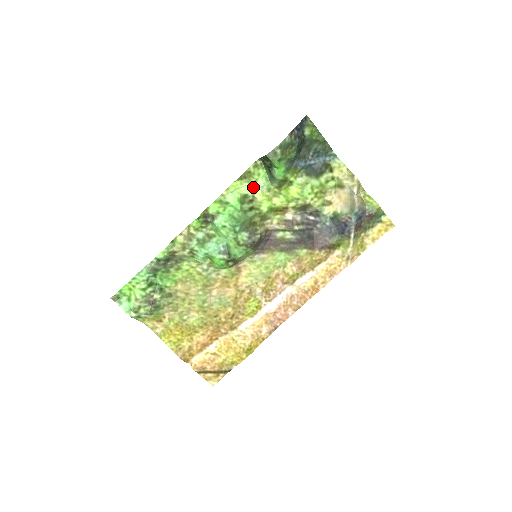
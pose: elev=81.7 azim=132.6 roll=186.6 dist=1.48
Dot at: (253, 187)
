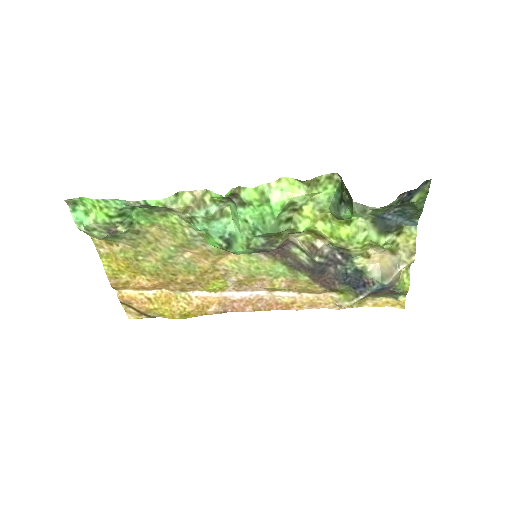
Dot at: (308, 197)
